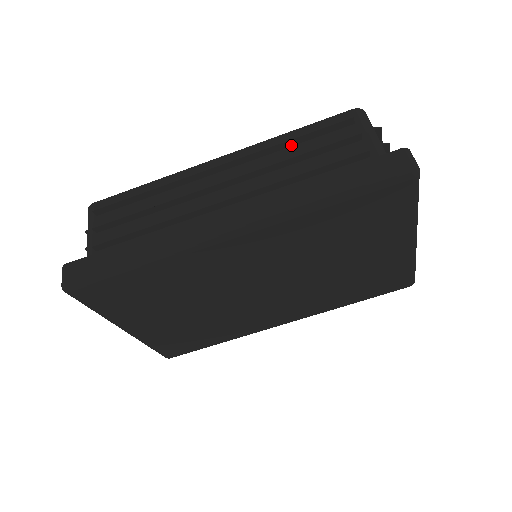
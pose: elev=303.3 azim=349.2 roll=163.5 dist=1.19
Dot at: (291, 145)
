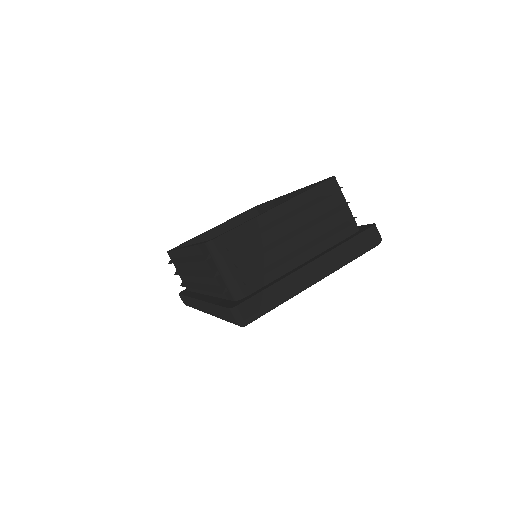
Dot at: occluded
